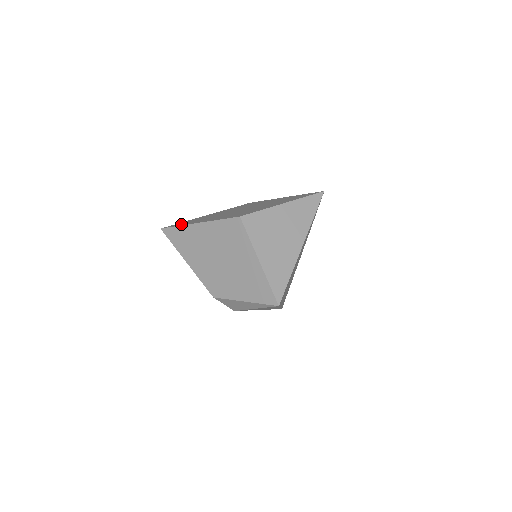
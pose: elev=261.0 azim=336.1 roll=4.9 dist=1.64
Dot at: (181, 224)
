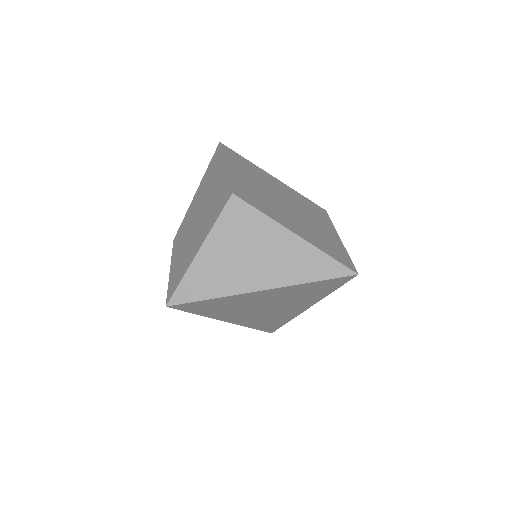
Dot at: (229, 154)
